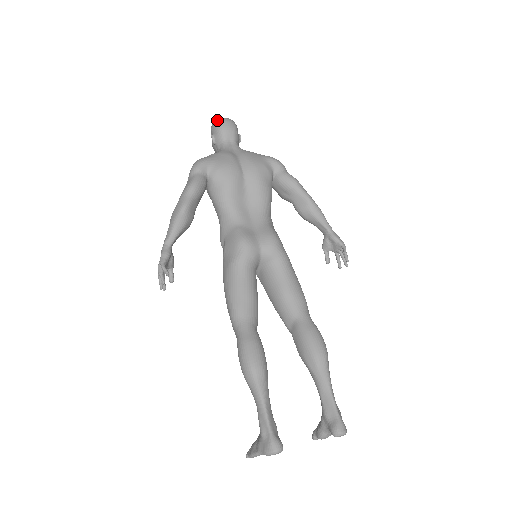
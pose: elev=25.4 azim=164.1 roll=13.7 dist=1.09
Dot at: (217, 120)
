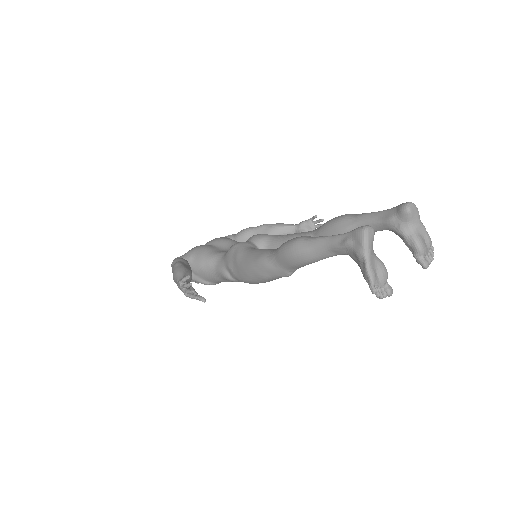
Dot at: occluded
